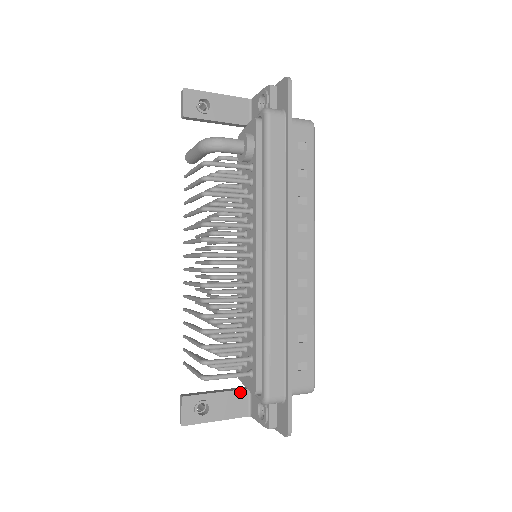
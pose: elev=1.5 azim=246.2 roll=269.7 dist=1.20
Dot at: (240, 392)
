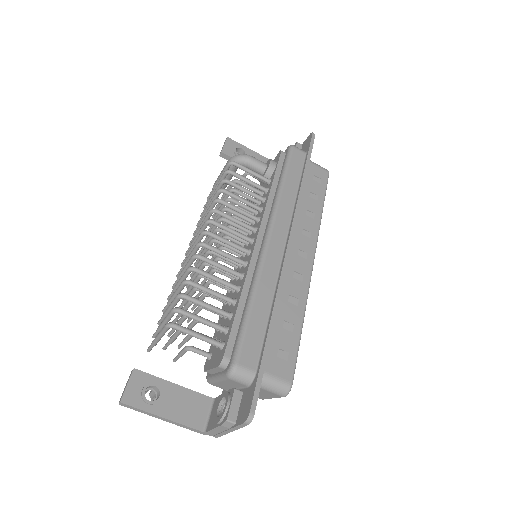
Dot at: (201, 397)
